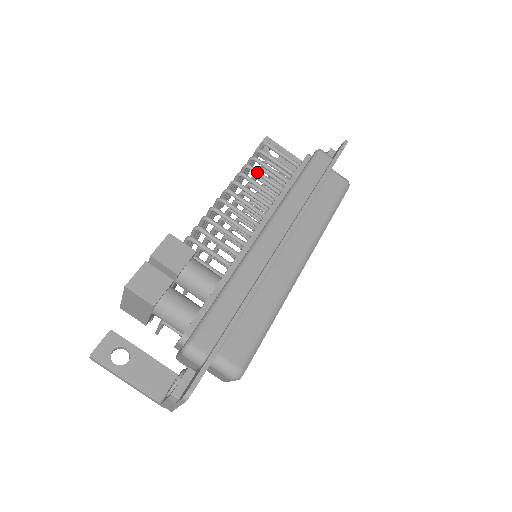
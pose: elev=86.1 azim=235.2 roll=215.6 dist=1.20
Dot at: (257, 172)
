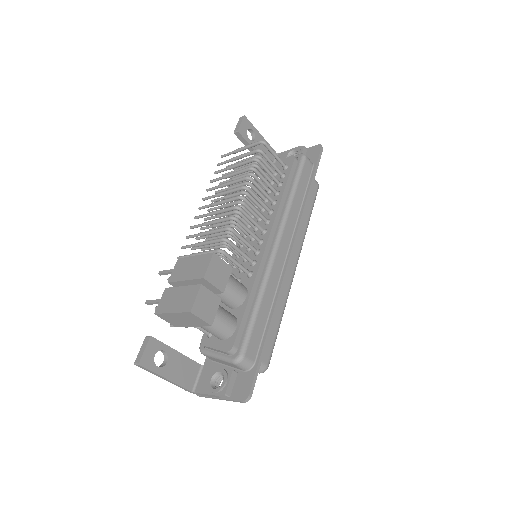
Dot at: (261, 176)
